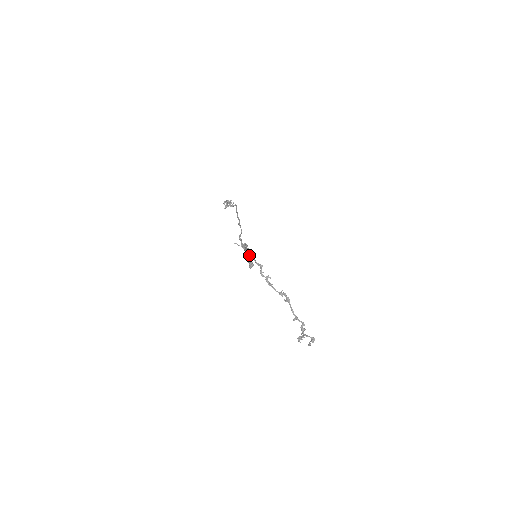
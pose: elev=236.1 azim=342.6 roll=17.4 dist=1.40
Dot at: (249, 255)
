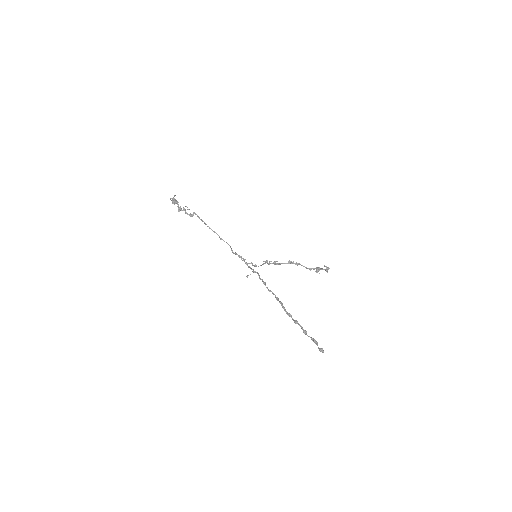
Dot at: occluded
